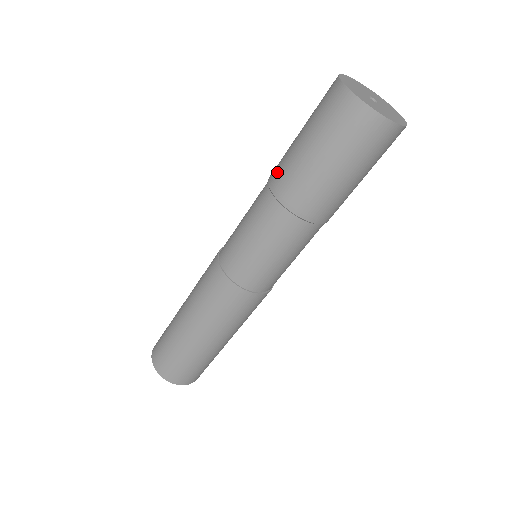
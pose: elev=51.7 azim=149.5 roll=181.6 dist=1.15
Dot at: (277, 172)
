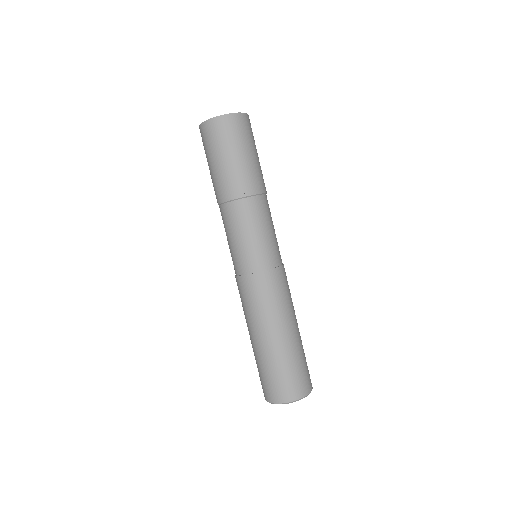
Dot at: occluded
